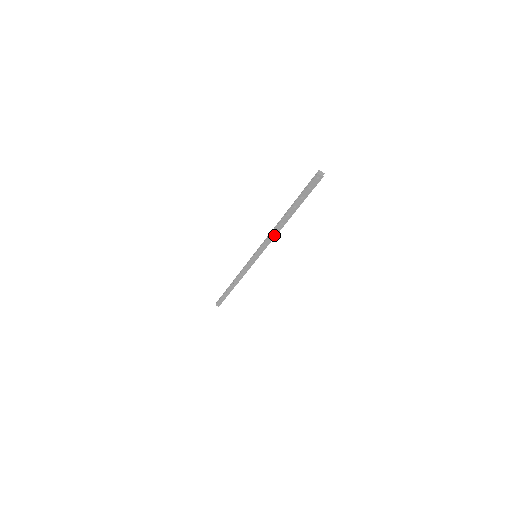
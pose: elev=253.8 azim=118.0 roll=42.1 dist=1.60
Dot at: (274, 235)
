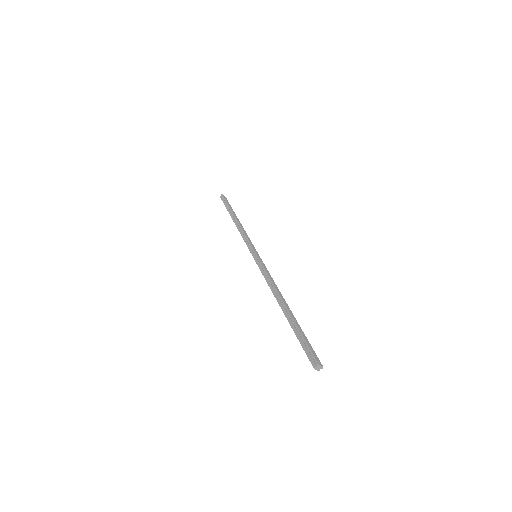
Dot at: (272, 287)
